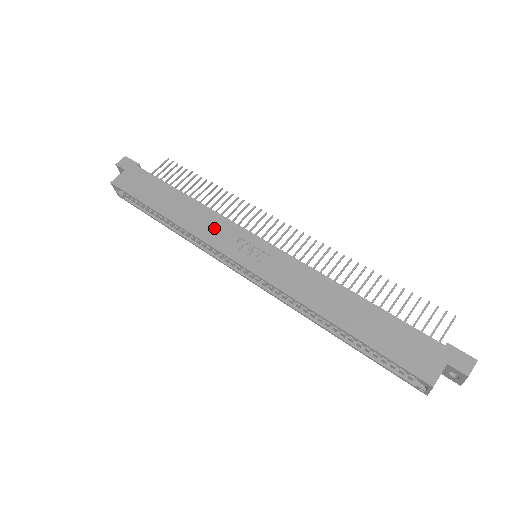
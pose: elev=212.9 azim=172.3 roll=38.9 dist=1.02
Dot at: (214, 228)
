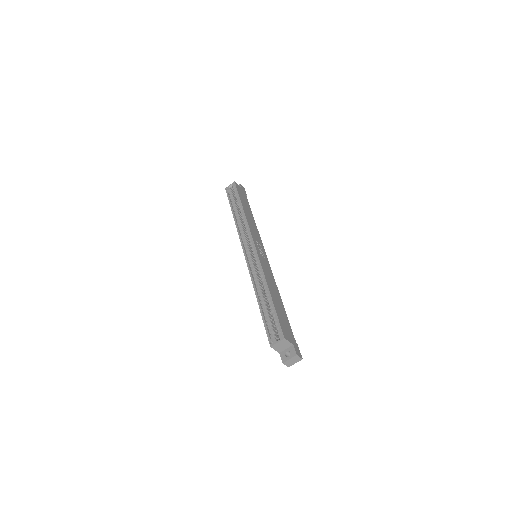
Dot at: (255, 232)
